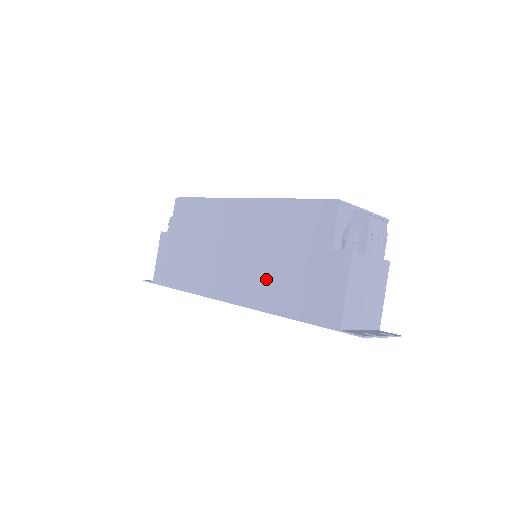
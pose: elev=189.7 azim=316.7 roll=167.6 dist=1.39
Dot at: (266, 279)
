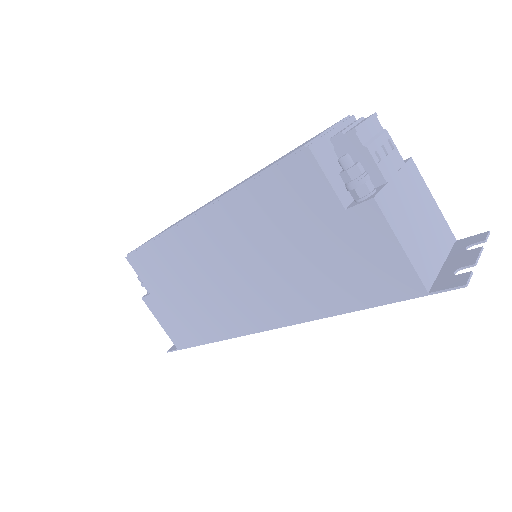
Dot at: (292, 285)
